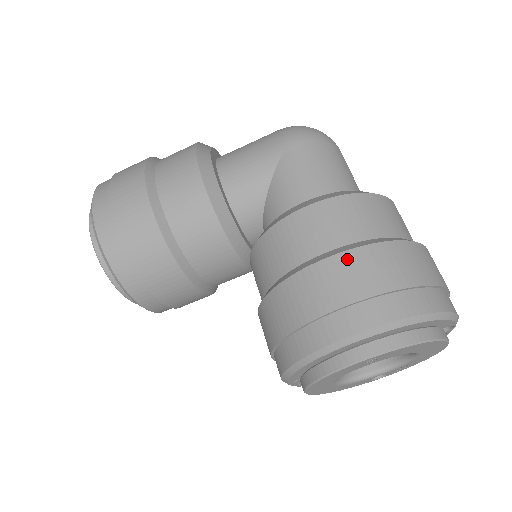
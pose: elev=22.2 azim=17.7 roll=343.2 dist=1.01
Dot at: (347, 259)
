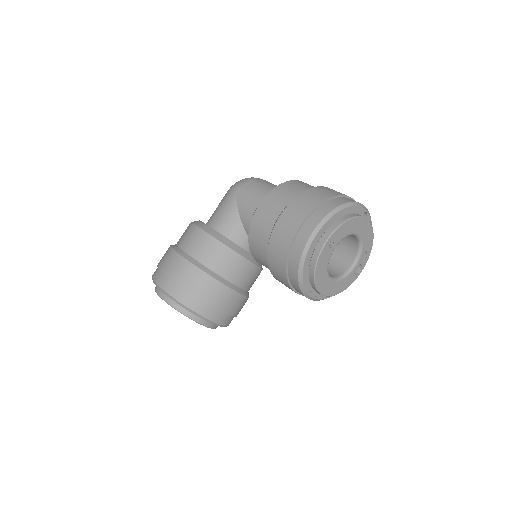
Dot at: (289, 209)
